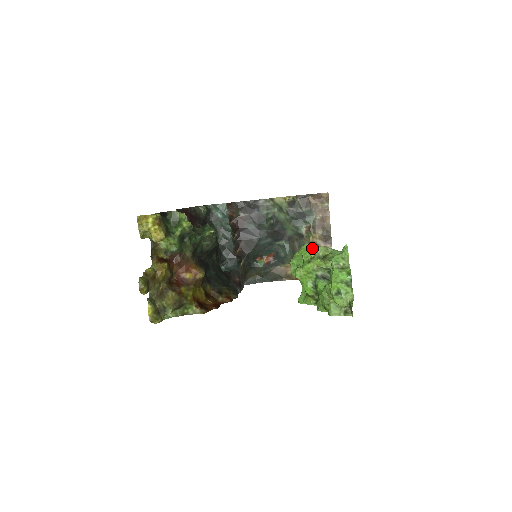
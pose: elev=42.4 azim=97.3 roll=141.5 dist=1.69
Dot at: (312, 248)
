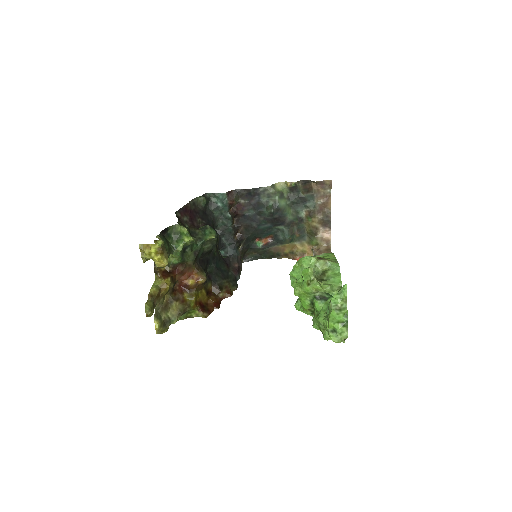
Dot at: (312, 271)
